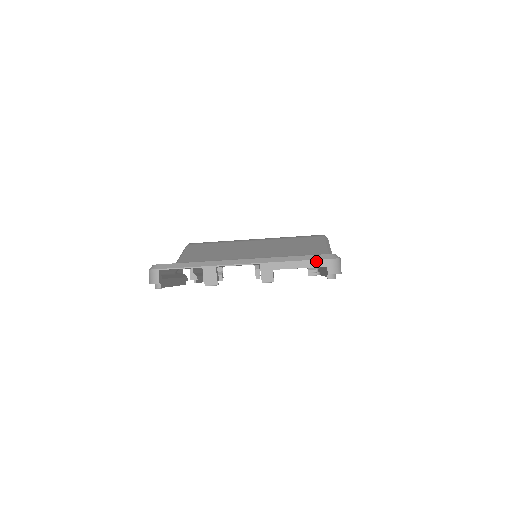
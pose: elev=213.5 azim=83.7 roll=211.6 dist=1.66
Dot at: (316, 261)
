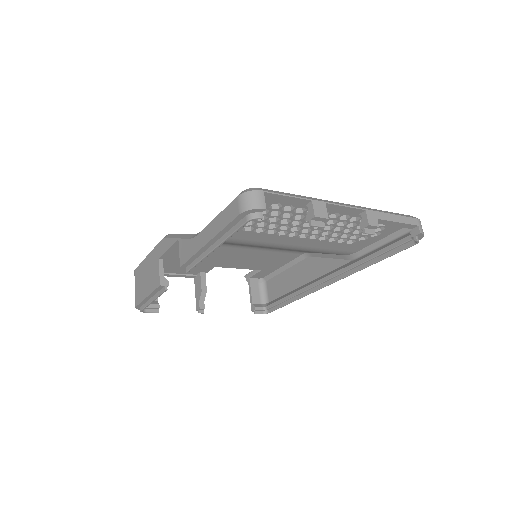
Dot at: (409, 218)
